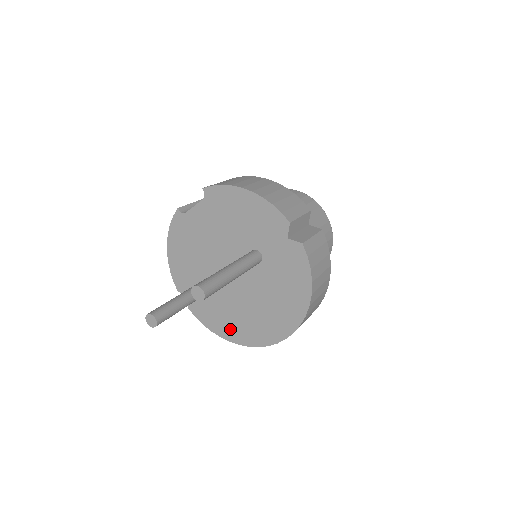
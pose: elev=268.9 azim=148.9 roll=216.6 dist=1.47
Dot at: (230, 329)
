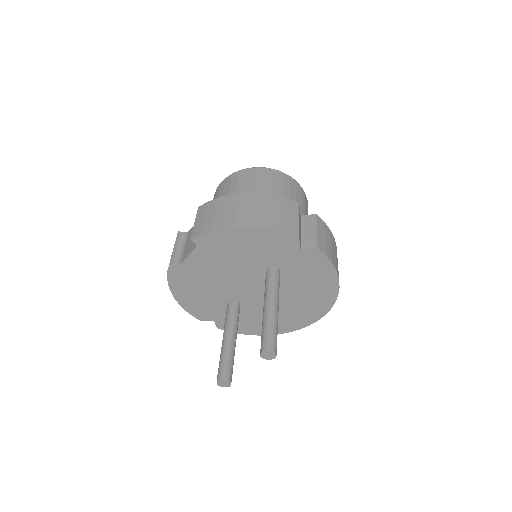
Dot at: occluded
